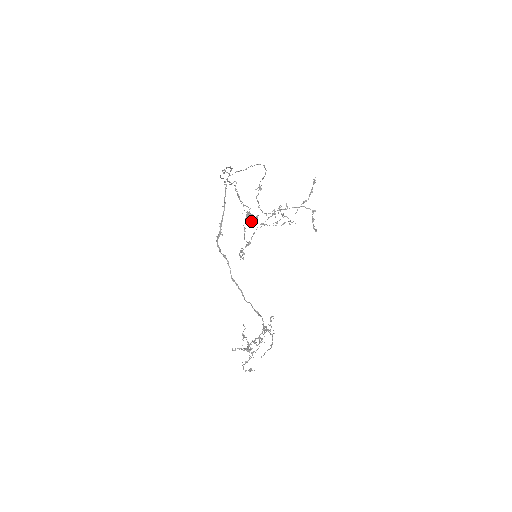
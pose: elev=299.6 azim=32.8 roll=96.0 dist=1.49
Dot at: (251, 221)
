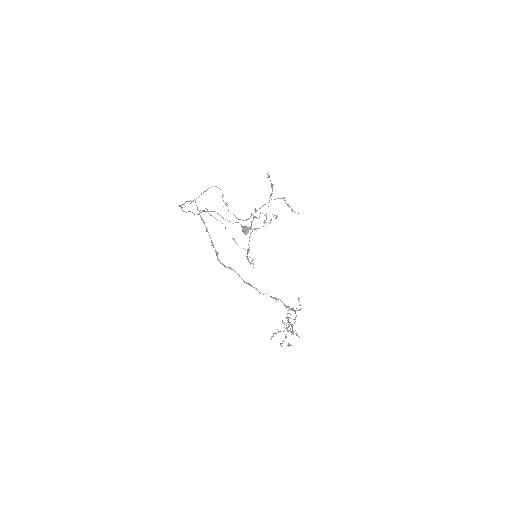
Dot at: (247, 232)
